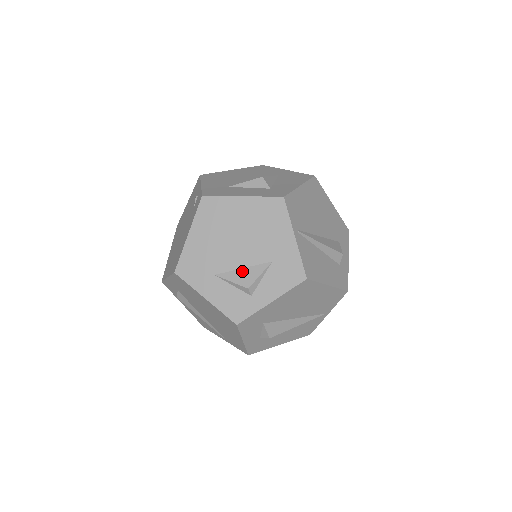
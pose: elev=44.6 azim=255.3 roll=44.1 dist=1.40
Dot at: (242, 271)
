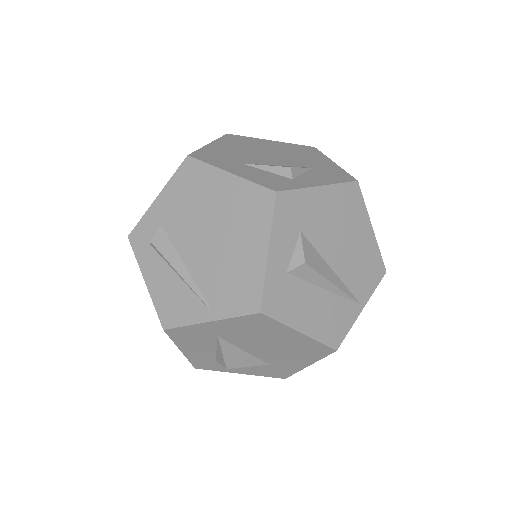
Dot at: (278, 165)
